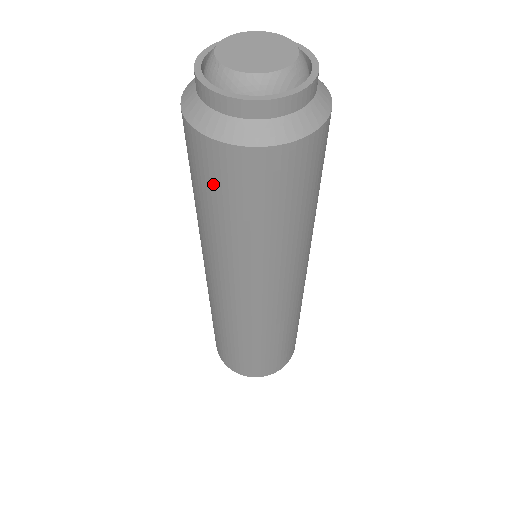
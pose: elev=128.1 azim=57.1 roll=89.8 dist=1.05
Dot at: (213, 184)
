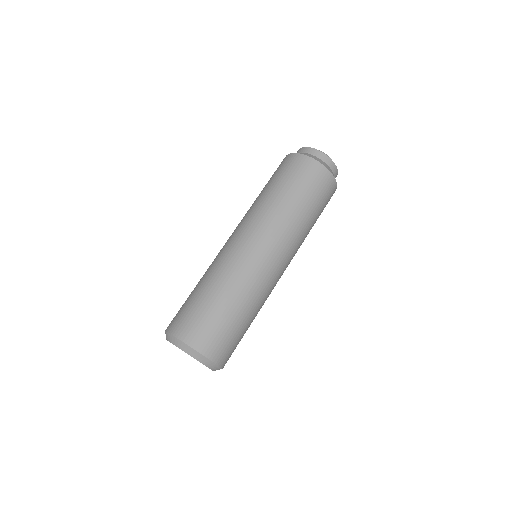
Dot at: (286, 172)
